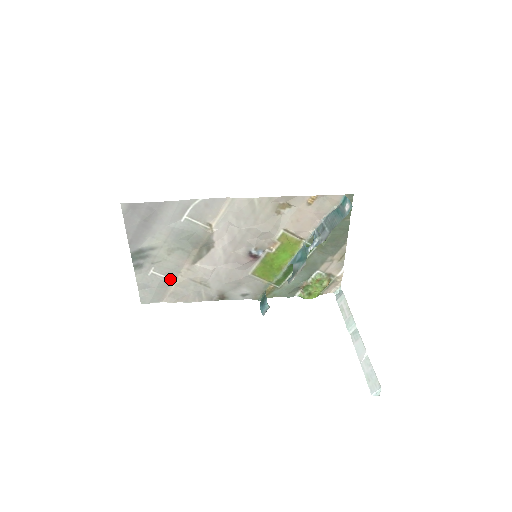
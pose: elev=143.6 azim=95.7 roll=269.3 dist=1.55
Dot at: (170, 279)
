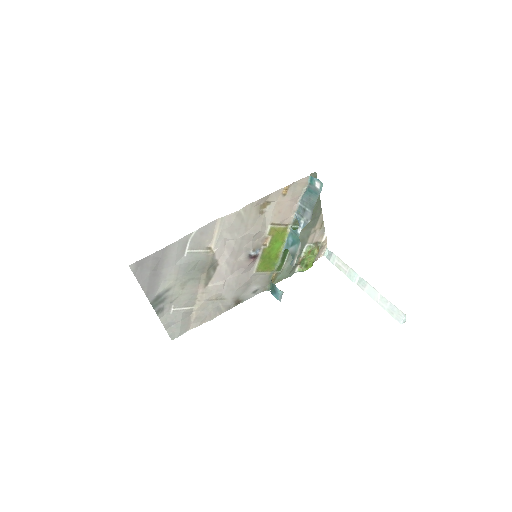
Dot at: (190, 308)
